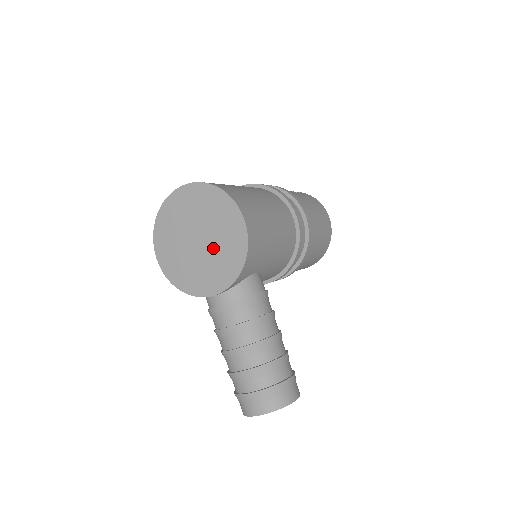
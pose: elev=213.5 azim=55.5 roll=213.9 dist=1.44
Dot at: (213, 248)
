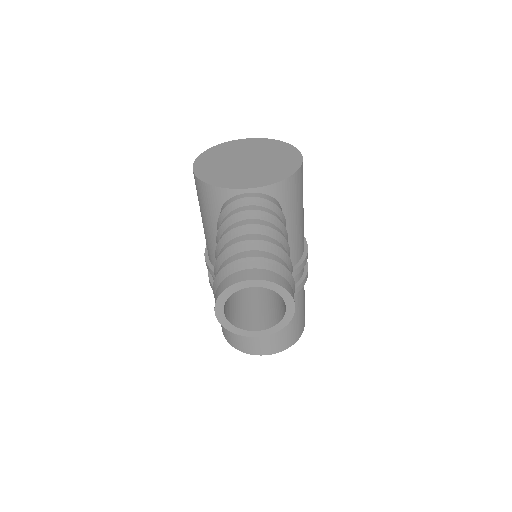
Dot at: (262, 165)
